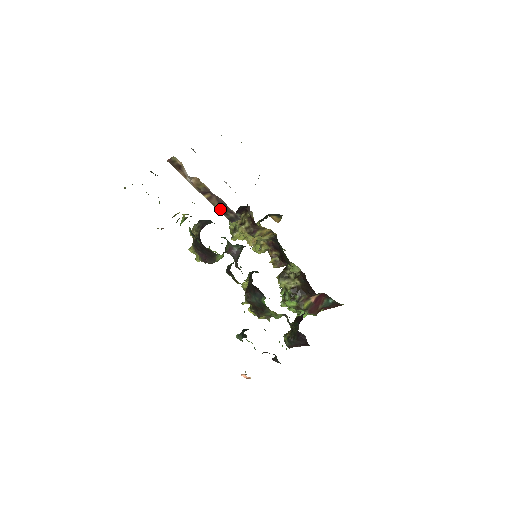
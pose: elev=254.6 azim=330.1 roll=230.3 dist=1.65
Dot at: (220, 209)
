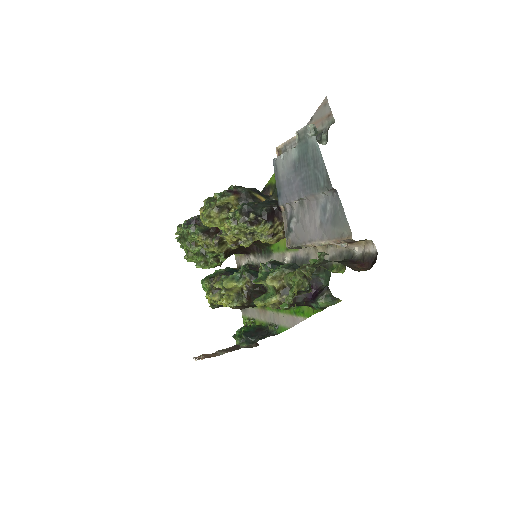
Dot at: occluded
